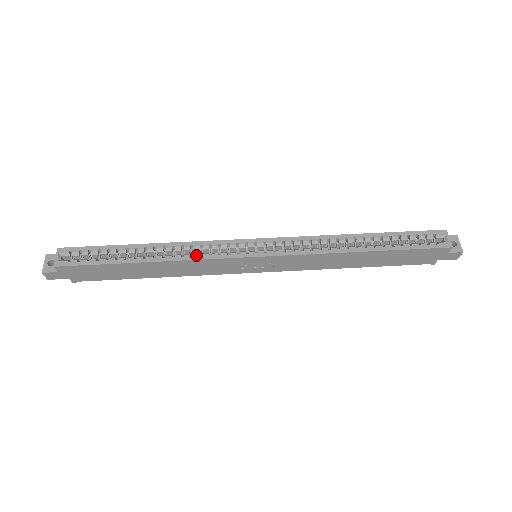
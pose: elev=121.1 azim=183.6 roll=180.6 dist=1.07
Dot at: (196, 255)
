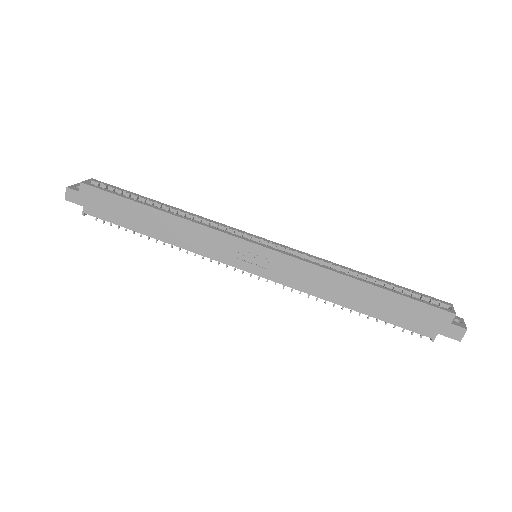
Dot at: (204, 223)
